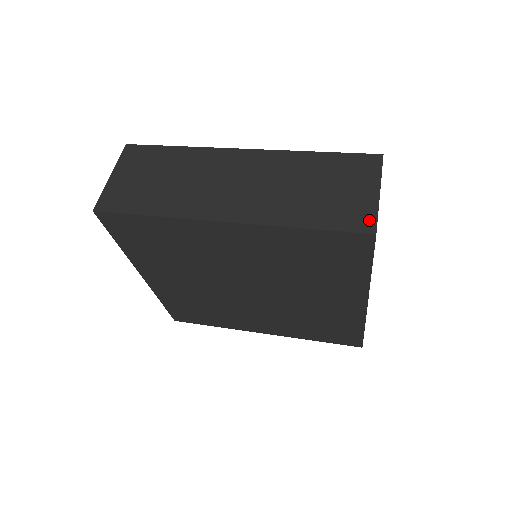
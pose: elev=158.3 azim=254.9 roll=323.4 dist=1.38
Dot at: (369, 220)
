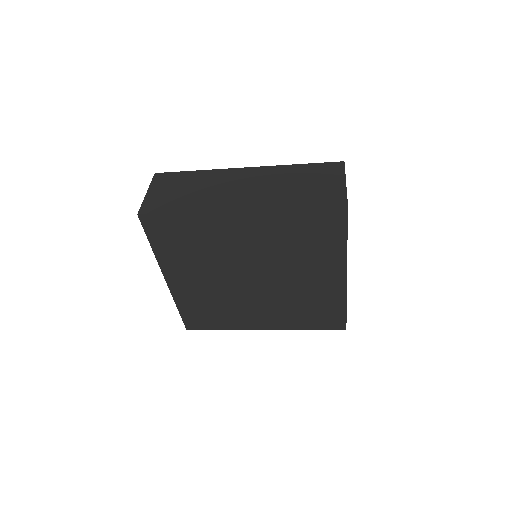
Dot at: (341, 197)
